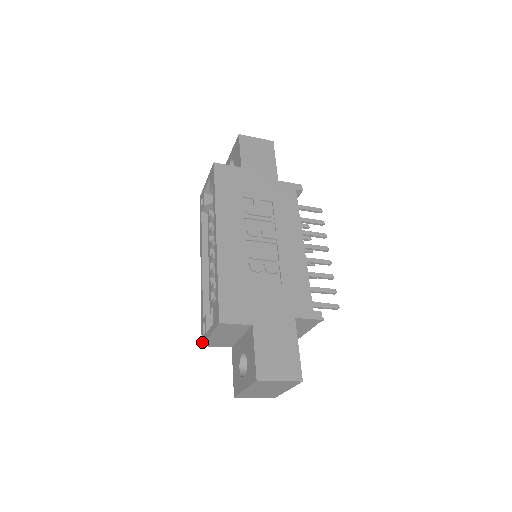
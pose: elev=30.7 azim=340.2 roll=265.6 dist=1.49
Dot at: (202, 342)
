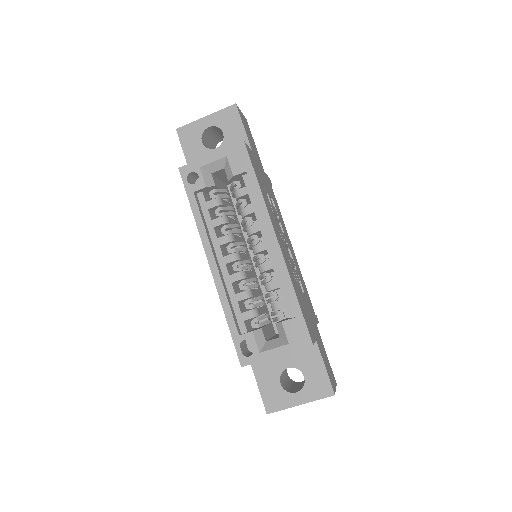
Dot at: (244, 363)
